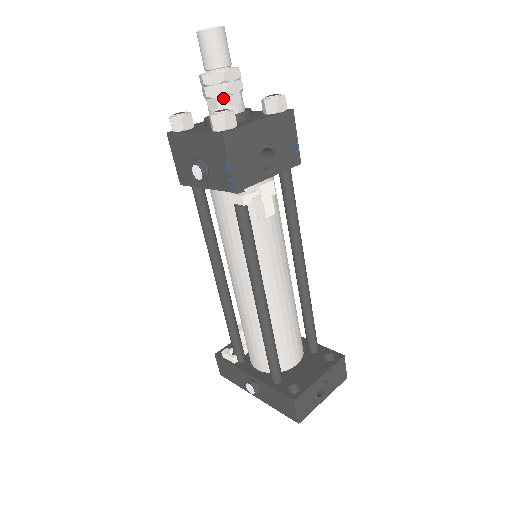
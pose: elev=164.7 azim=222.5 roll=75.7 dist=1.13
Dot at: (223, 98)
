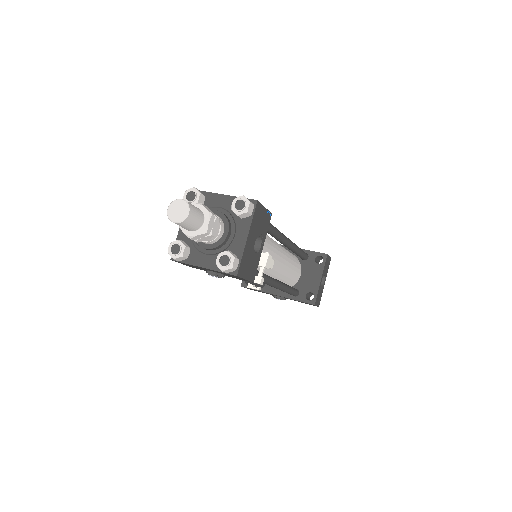
Dot at: (211, 237)
